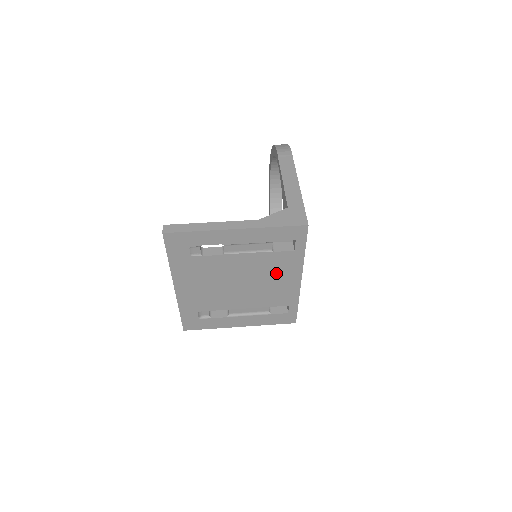
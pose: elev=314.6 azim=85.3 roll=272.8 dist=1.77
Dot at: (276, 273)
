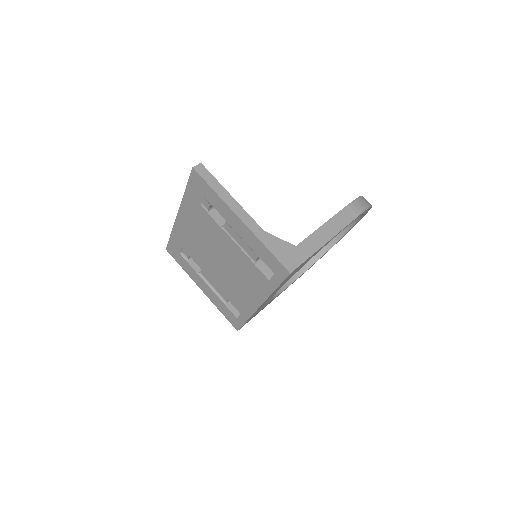
Dot at: (247, 281)
